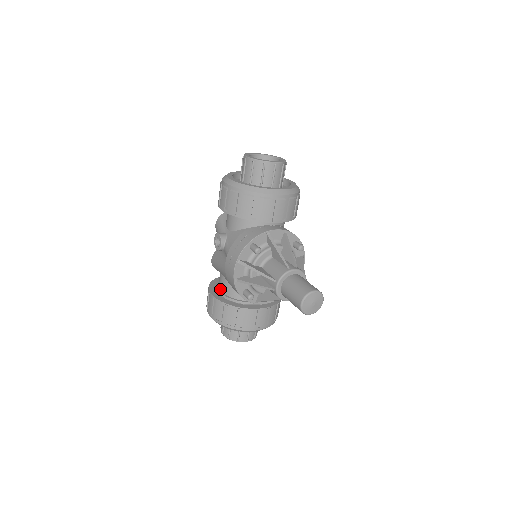
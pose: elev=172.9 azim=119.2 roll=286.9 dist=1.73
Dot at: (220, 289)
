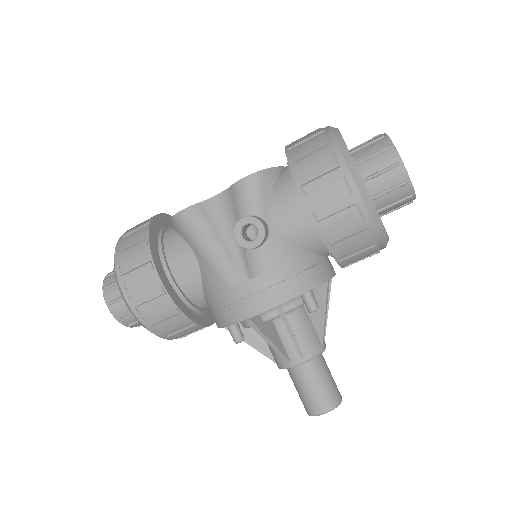
Dot at: (172, 269)
